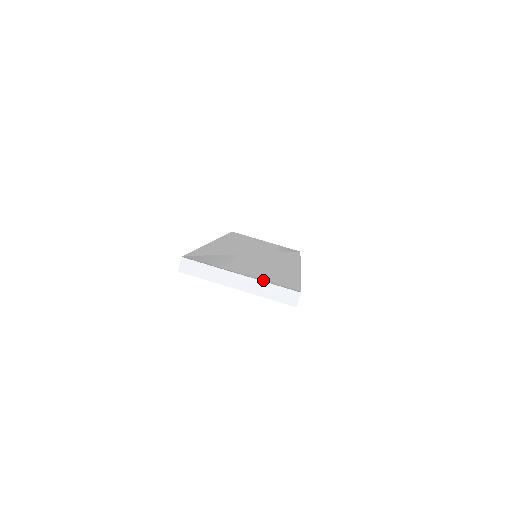
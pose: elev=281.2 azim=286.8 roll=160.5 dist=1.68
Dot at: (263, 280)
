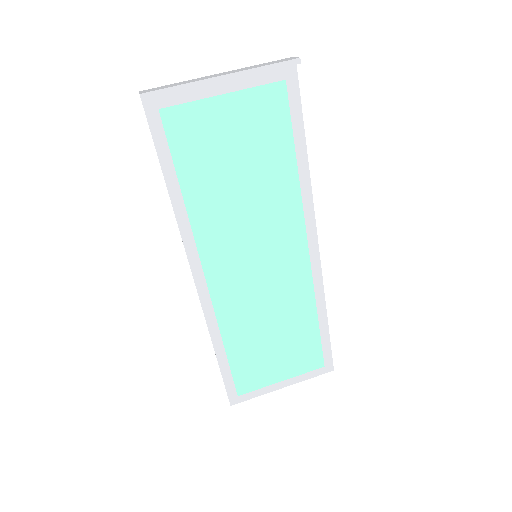
Dot at: occluded
